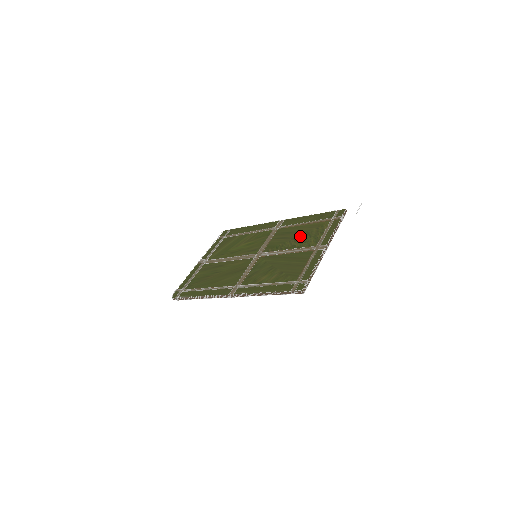
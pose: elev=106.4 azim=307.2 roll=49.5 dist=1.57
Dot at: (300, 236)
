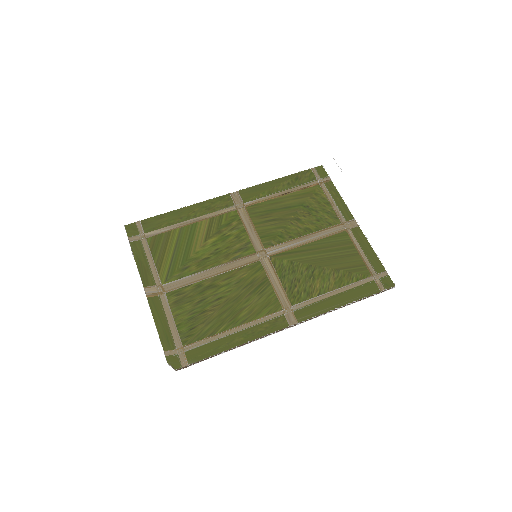
Dot at: (300, 213)
